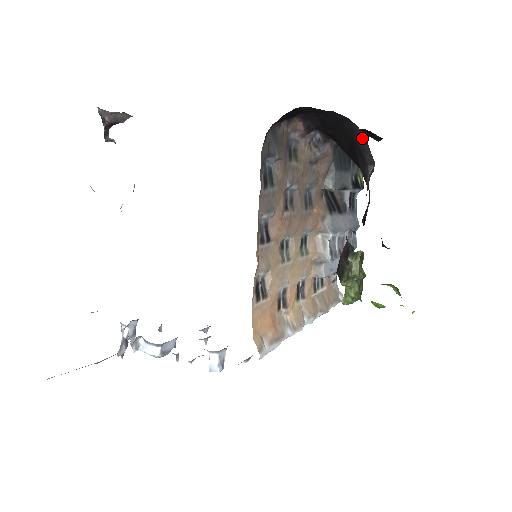
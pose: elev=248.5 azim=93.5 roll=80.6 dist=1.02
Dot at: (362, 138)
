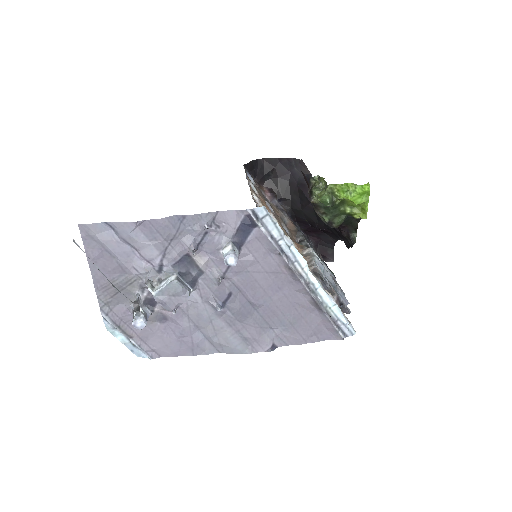
Dot at: (300, 174)
